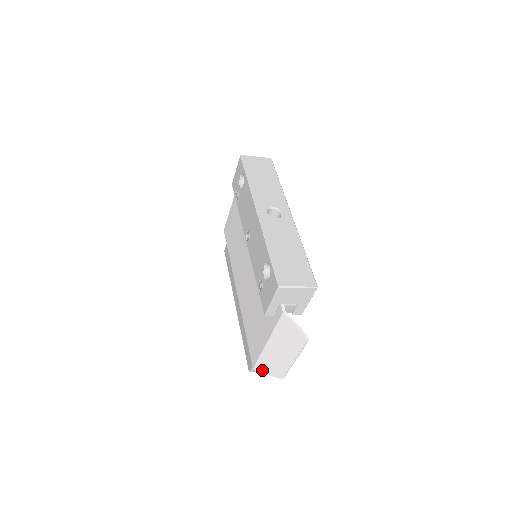
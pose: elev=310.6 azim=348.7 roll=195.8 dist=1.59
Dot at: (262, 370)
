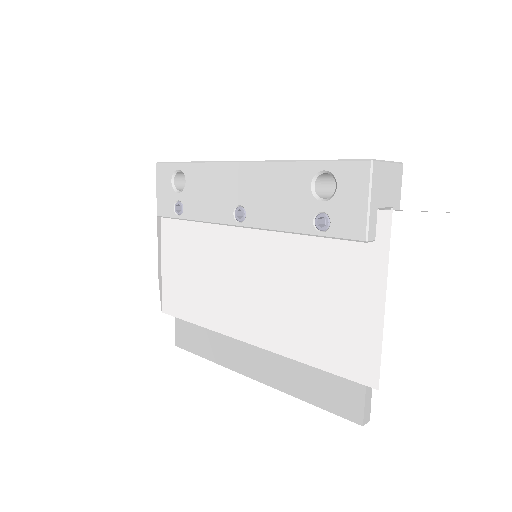
Dot at: (398, 372)
